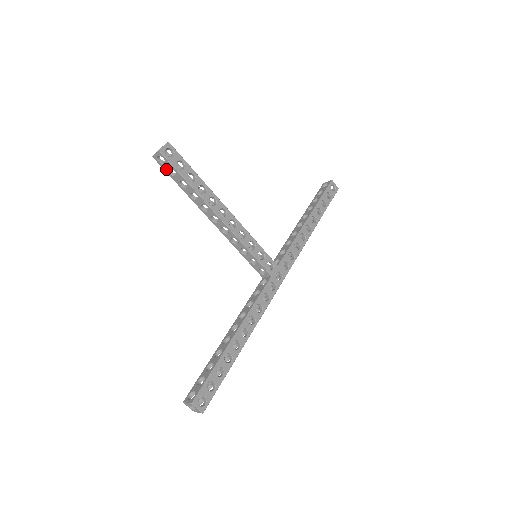
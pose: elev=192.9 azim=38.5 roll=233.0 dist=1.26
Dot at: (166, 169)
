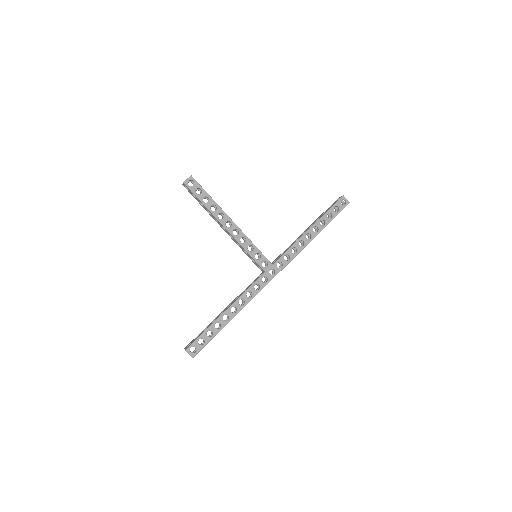
Dot at: (191, 193)
